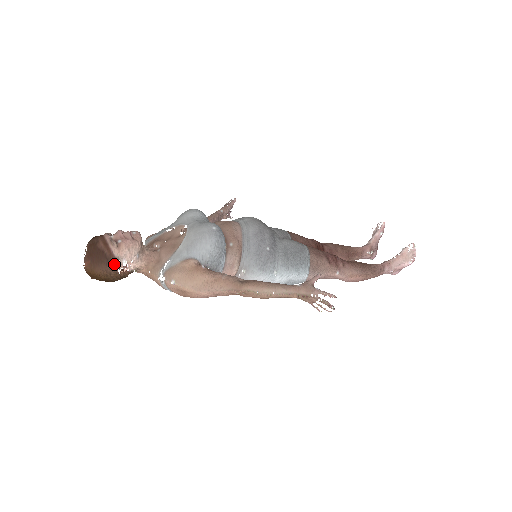
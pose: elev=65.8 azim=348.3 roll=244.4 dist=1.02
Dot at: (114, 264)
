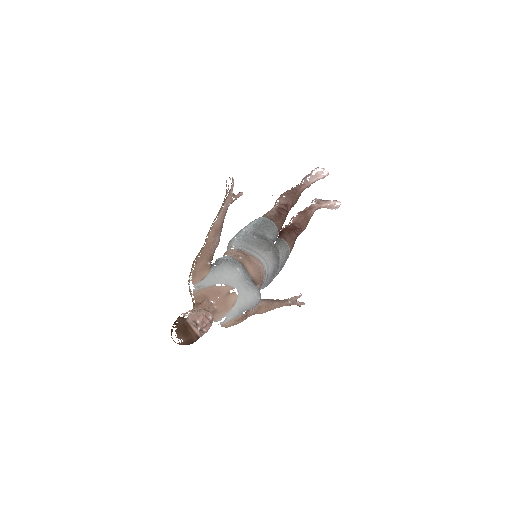
Dot at: occluded
